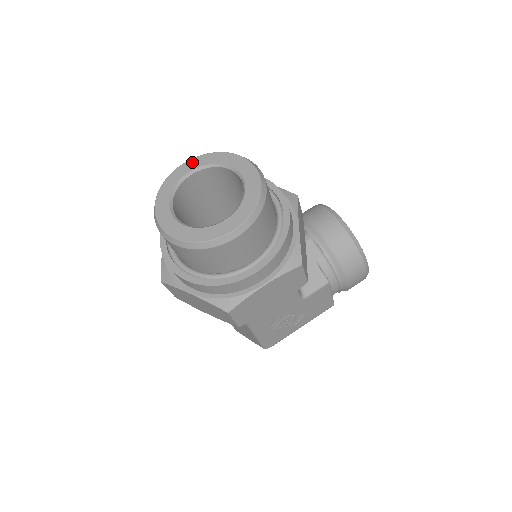
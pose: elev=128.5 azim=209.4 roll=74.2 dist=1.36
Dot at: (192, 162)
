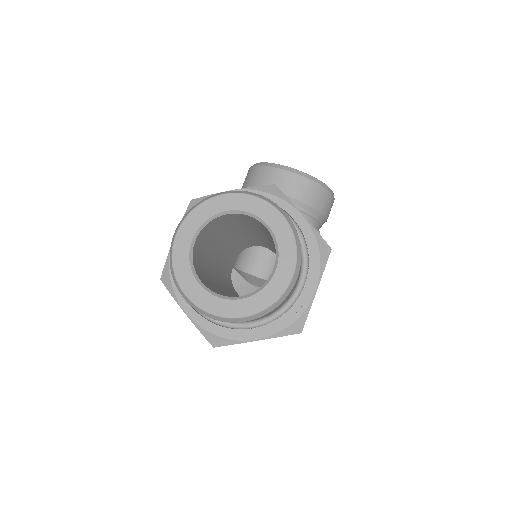
Dot at: (185, 228)
